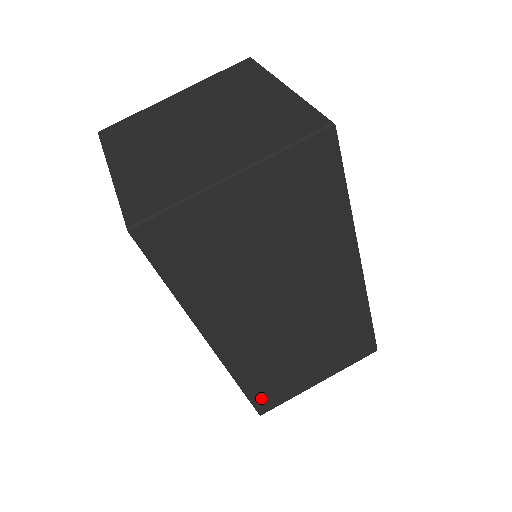
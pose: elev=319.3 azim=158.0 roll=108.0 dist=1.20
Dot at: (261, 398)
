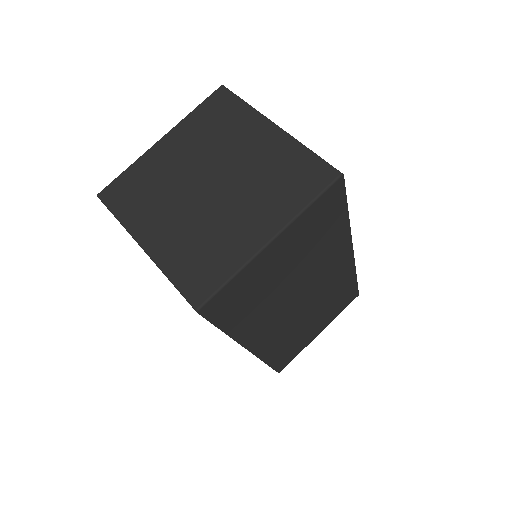
Dot at: (280, 363)
